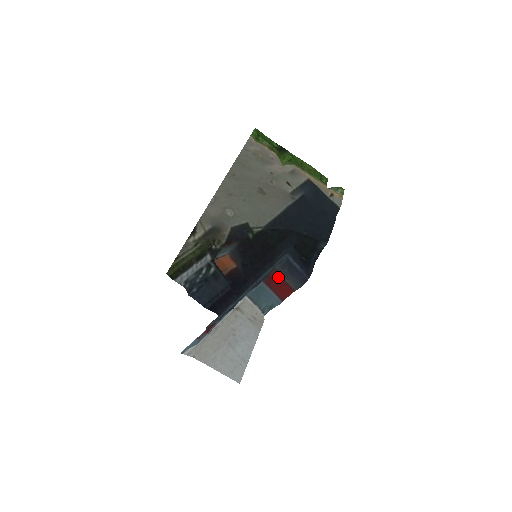
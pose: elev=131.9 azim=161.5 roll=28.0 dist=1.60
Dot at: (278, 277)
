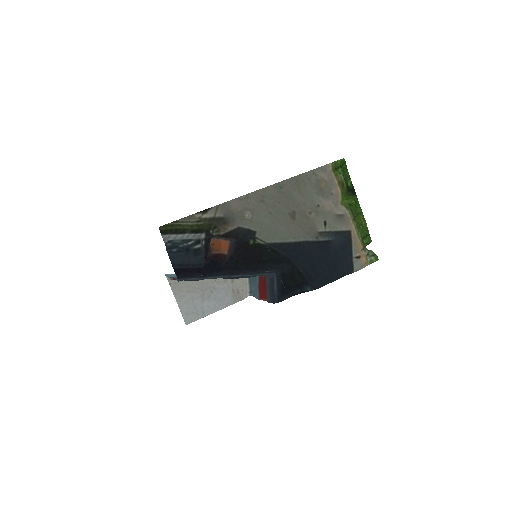
Dot at: (265, 282)
